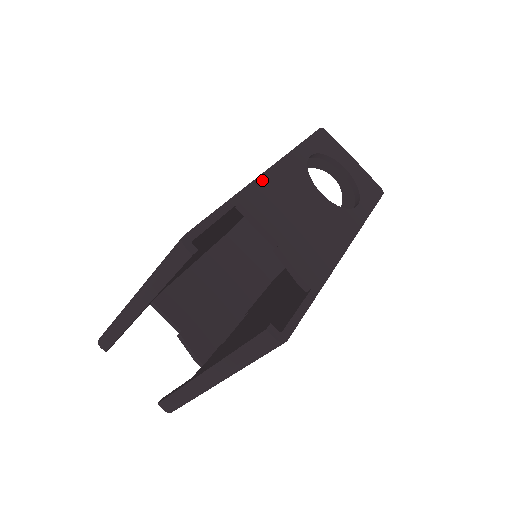
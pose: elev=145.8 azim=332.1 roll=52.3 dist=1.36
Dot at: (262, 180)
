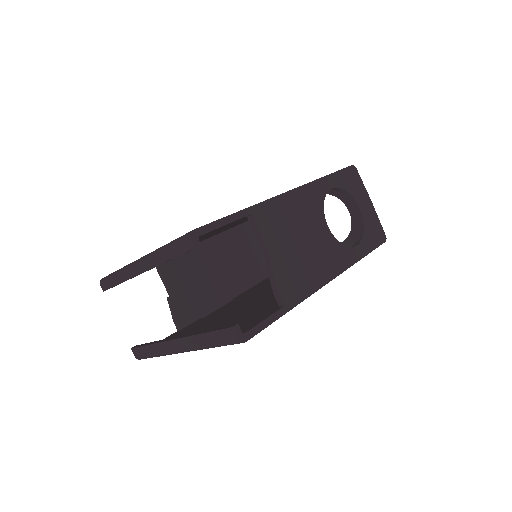
Dot at: (279, 200)
